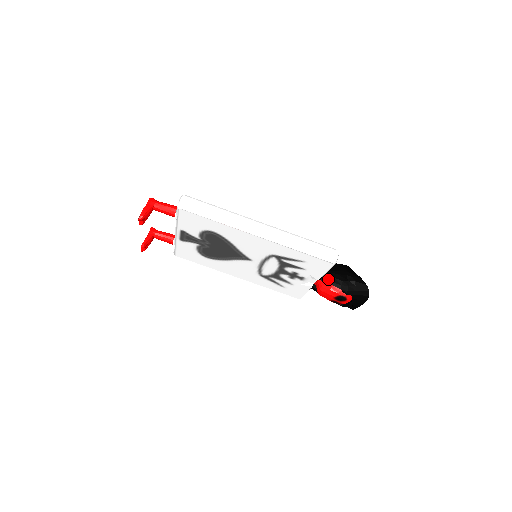
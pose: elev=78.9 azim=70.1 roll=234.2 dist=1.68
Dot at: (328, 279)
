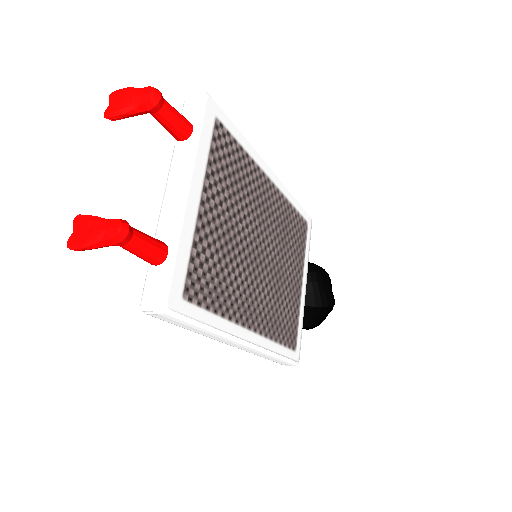
Dot at: occluded
